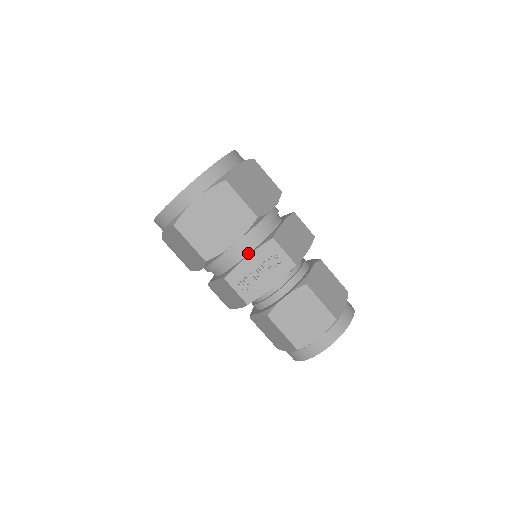
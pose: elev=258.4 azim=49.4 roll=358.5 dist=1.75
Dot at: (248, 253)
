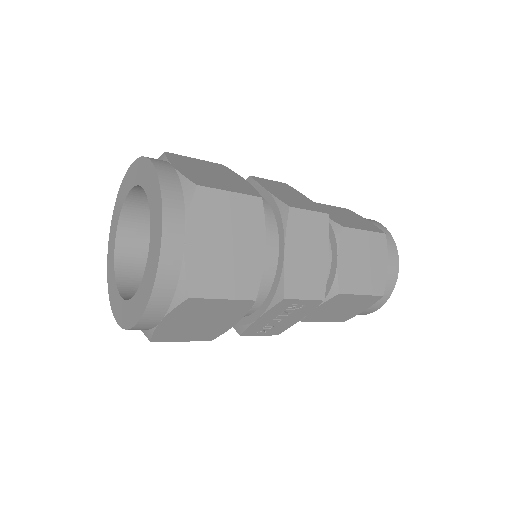
Dot at: (256, 309)
